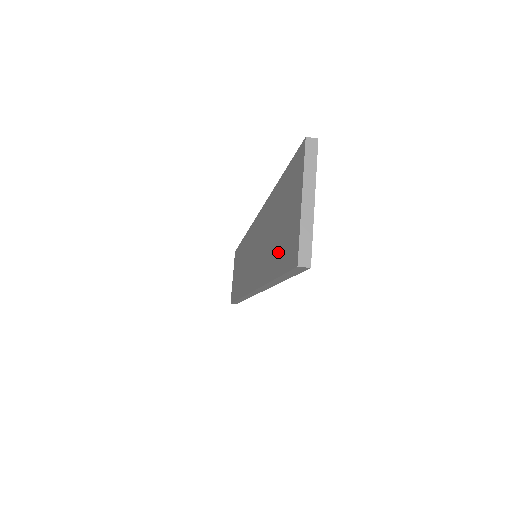
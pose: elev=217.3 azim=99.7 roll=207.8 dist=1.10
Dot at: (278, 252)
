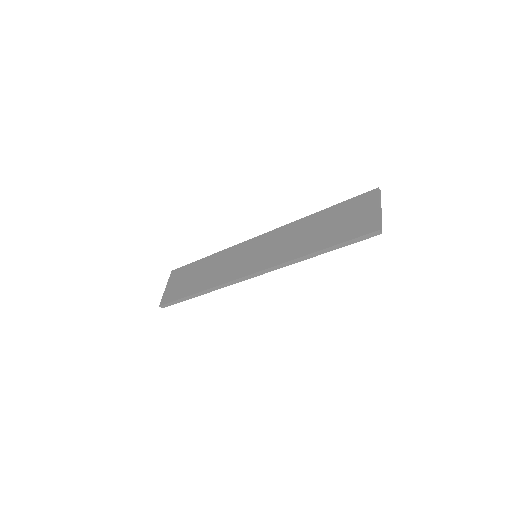
Dot at: (336, 234)
